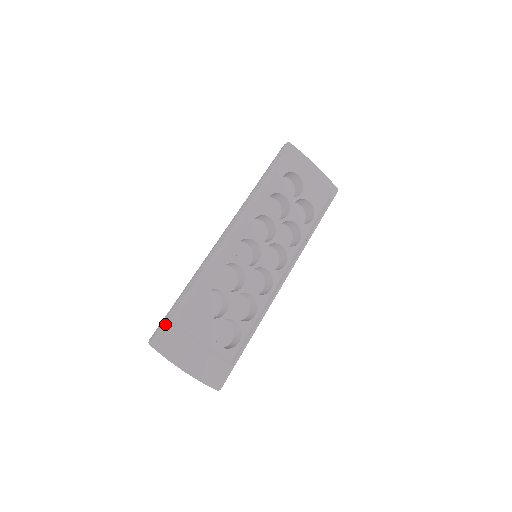
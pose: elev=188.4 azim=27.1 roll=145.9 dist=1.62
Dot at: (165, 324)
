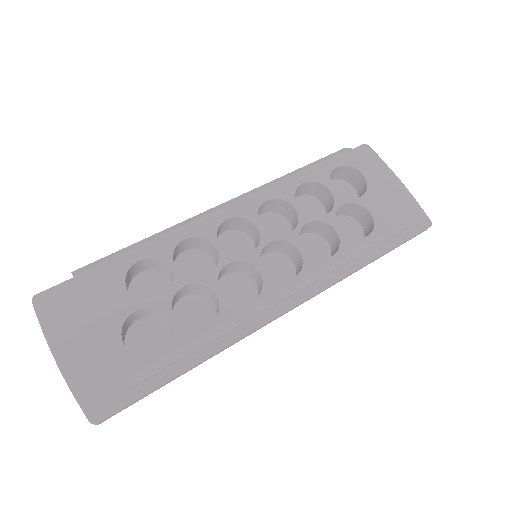
Dot at: (70, 283)
